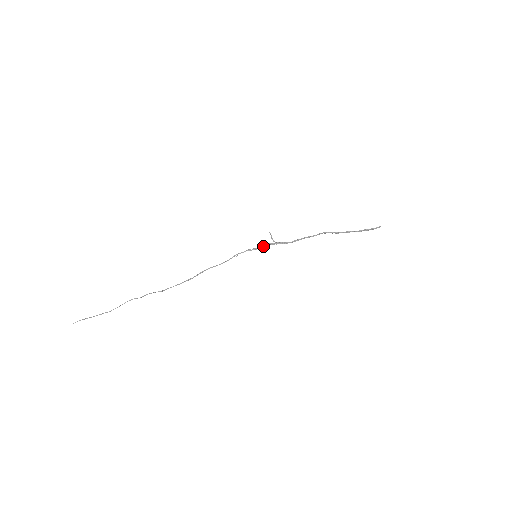
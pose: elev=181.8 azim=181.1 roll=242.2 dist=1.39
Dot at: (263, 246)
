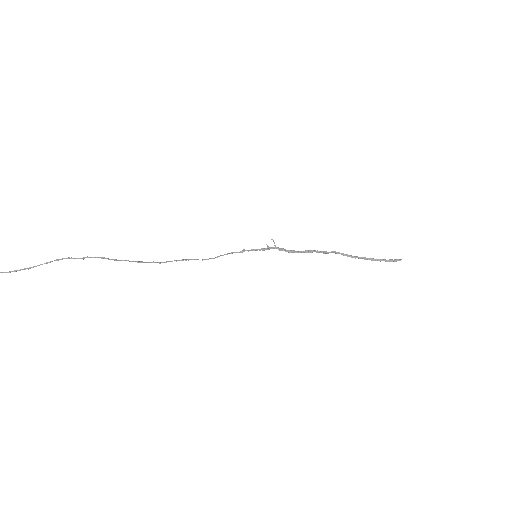
Dot at: occluded
